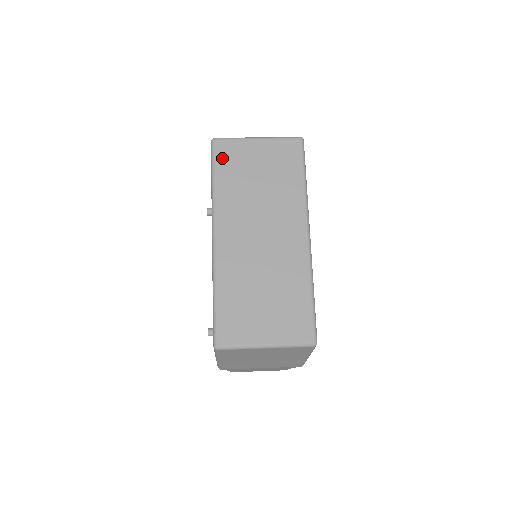
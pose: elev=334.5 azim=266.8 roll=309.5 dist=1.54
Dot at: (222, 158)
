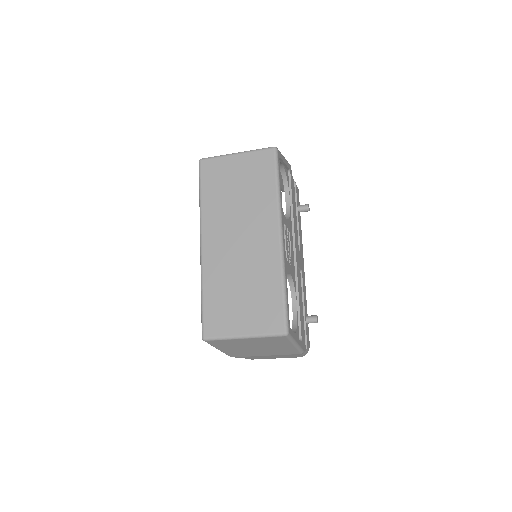
Dot at: (207, 176)
